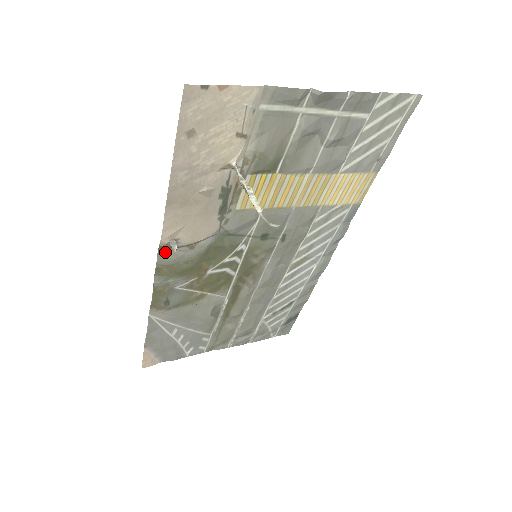
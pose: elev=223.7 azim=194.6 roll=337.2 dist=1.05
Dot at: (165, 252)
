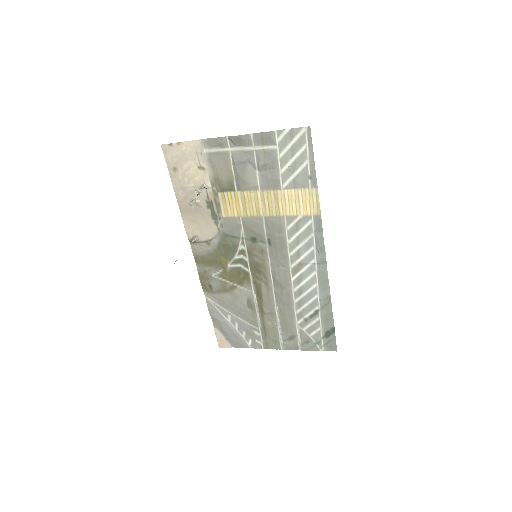
Dot at: (195, 246)
